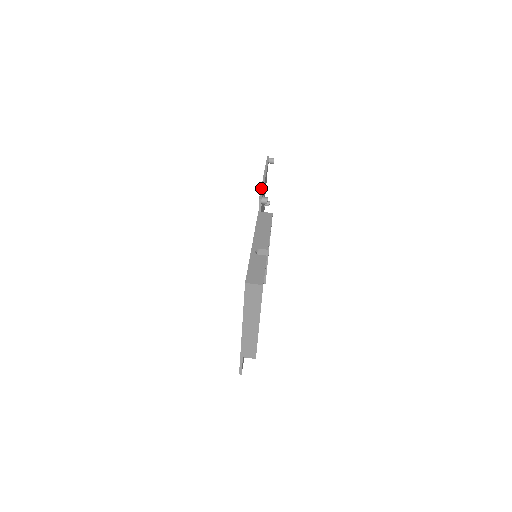
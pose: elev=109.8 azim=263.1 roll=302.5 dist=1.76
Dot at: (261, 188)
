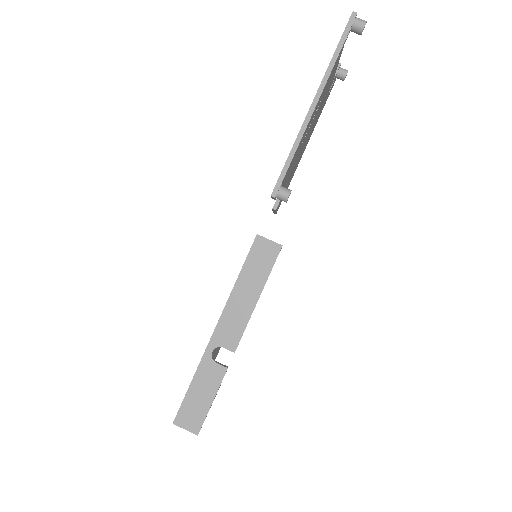
Dot at: (288, 156)
